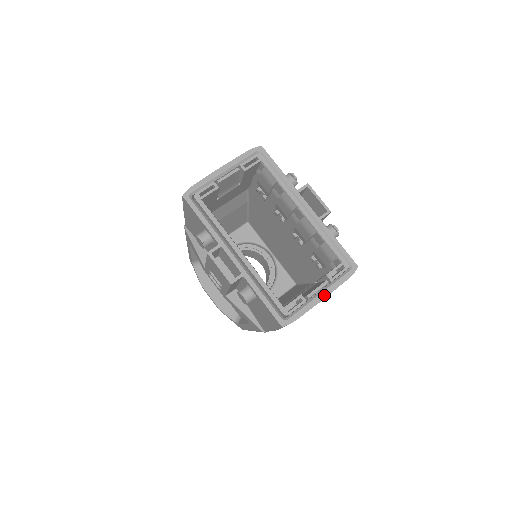
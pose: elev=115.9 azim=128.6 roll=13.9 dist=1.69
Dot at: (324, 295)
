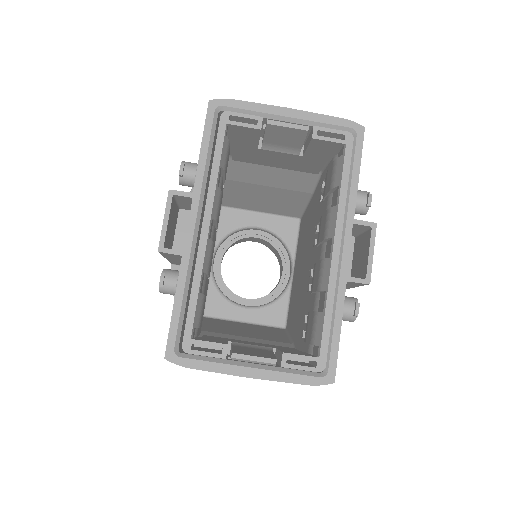
Dot at: (254, 373)
